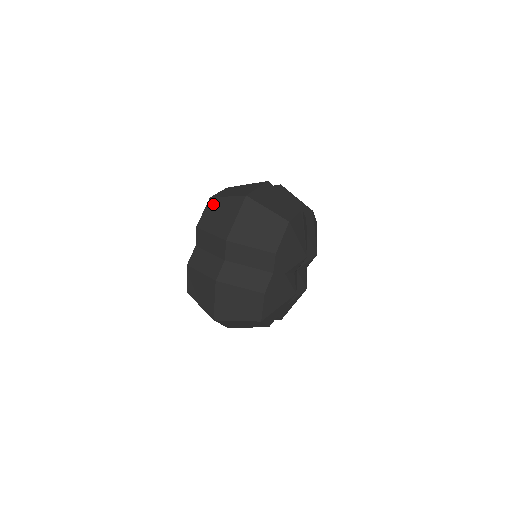
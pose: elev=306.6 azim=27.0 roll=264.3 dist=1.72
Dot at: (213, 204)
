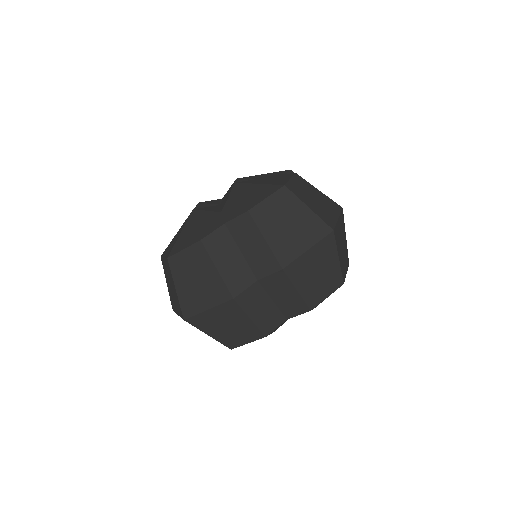
Dot at: (286, 200)
